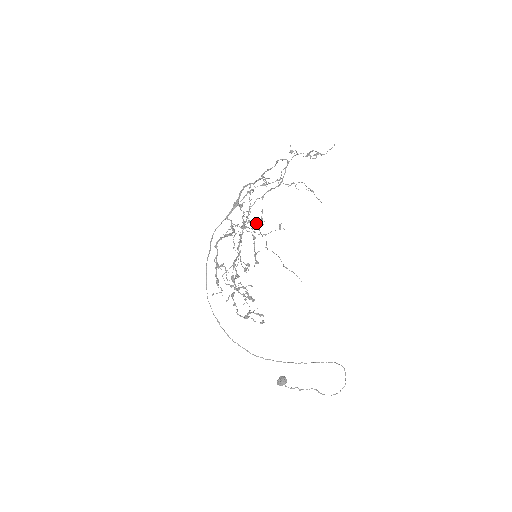
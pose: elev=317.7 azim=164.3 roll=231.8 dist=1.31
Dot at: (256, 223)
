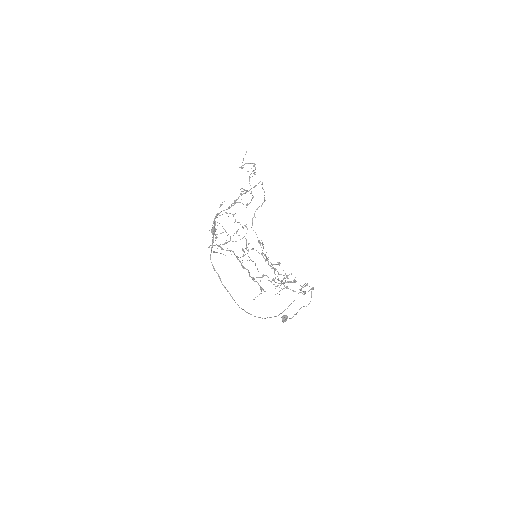
Dot at: occluded
